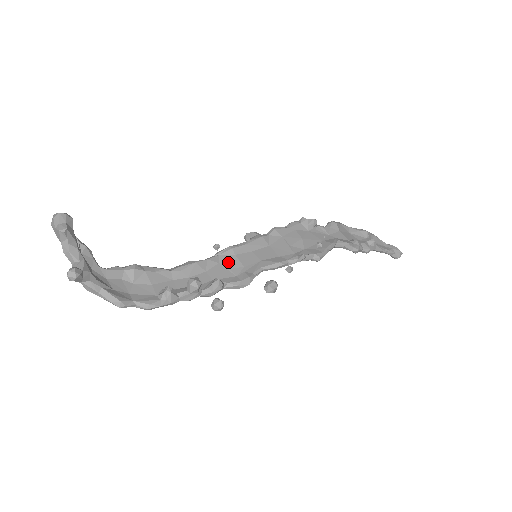
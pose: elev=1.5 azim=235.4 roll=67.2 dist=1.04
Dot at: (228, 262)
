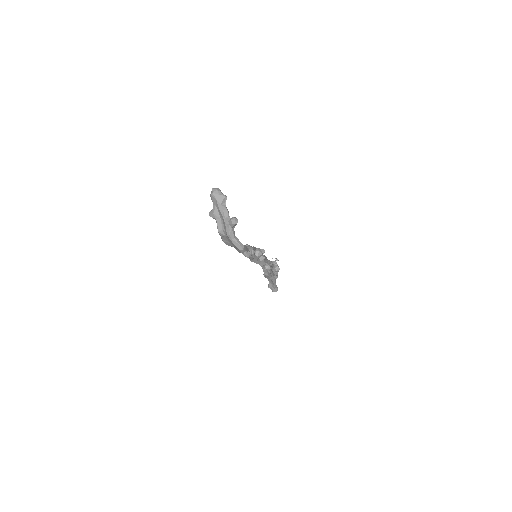
Dot at: occluded
